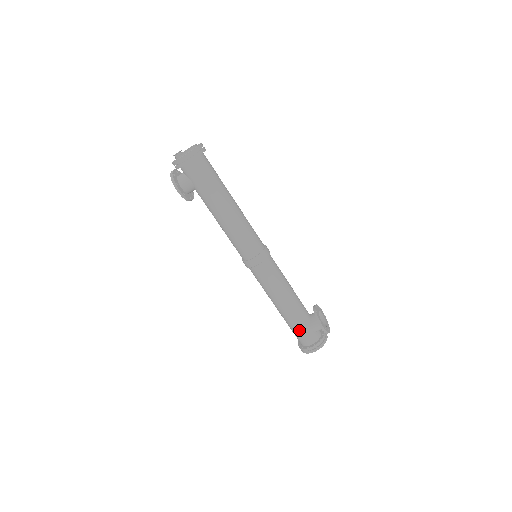
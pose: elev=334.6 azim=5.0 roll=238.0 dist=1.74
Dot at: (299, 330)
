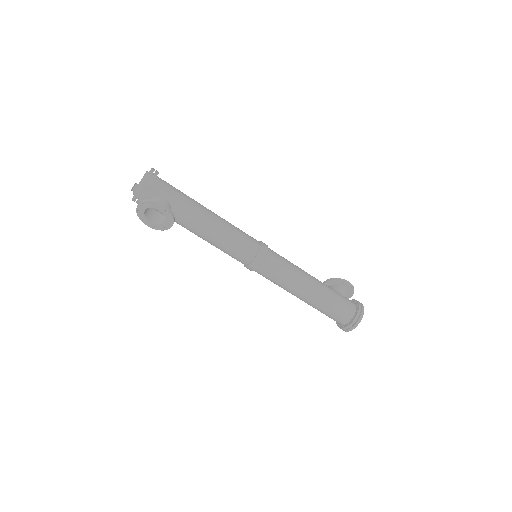
Dot at: (338, 300)
